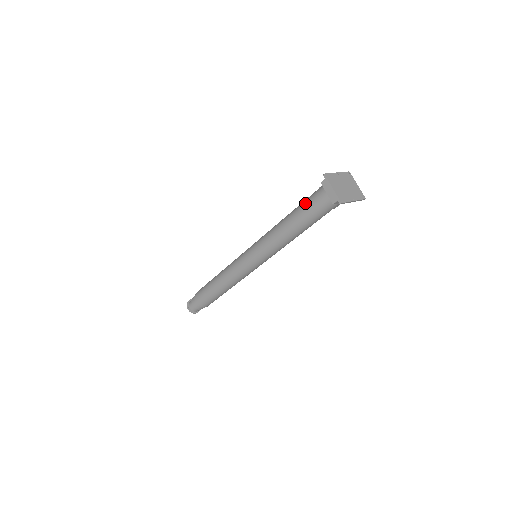
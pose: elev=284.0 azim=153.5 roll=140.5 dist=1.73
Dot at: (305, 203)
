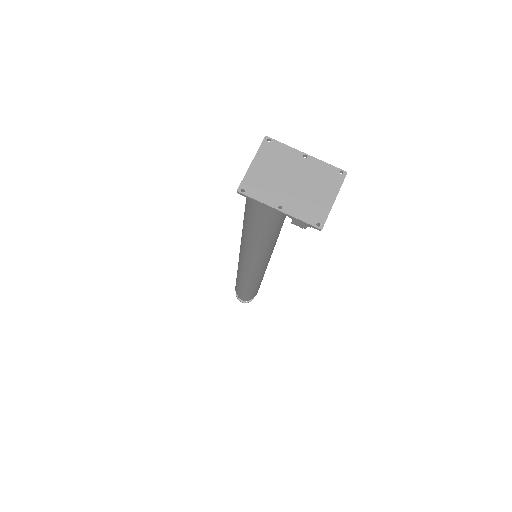
Dot at: occluded
